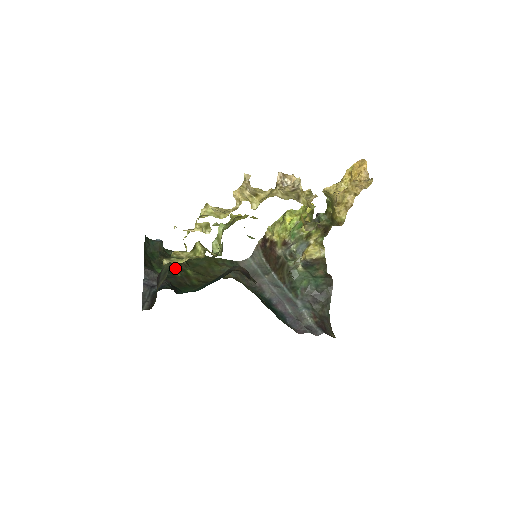
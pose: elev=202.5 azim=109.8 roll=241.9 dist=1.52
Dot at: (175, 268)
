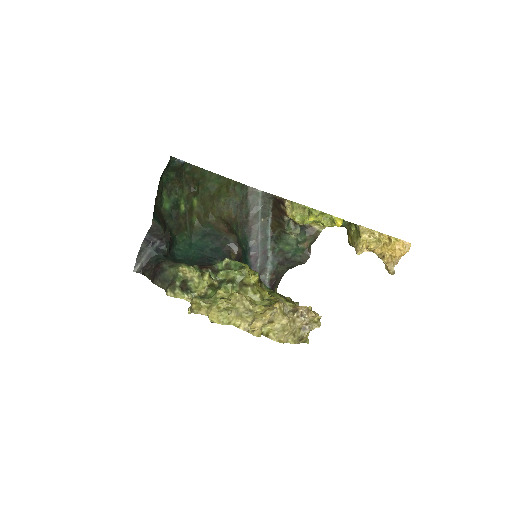
Dot at: (183, 197)
